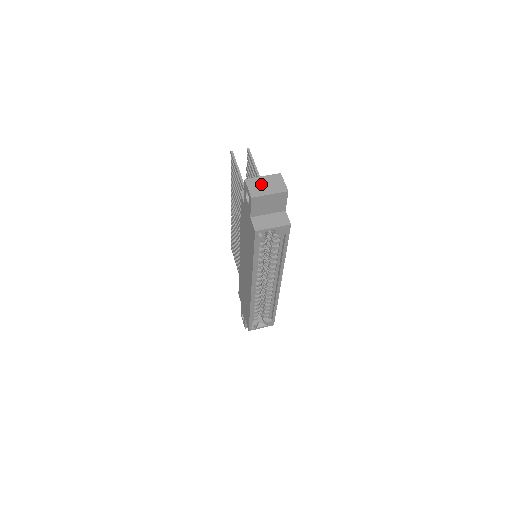
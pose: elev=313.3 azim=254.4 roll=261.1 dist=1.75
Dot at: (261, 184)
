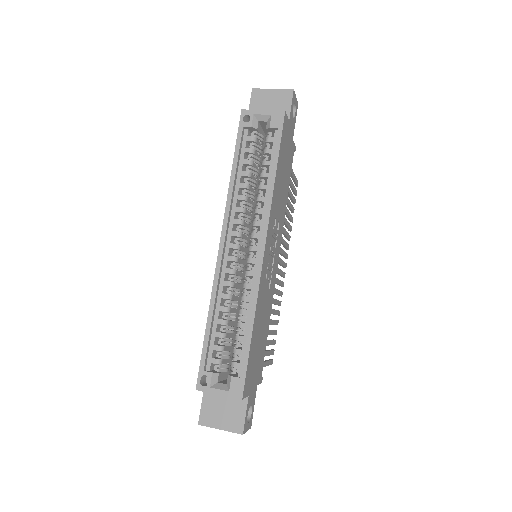
Dot at: occluded
